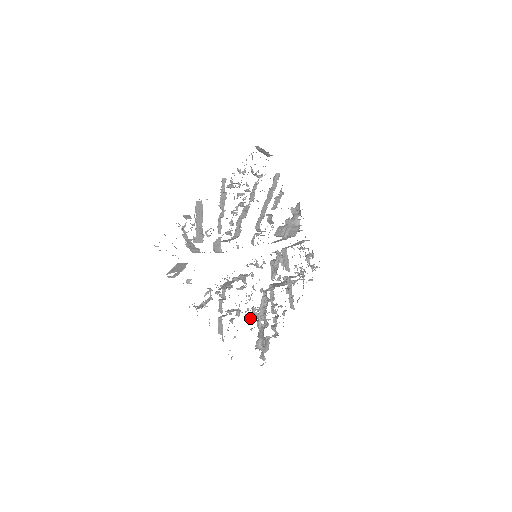
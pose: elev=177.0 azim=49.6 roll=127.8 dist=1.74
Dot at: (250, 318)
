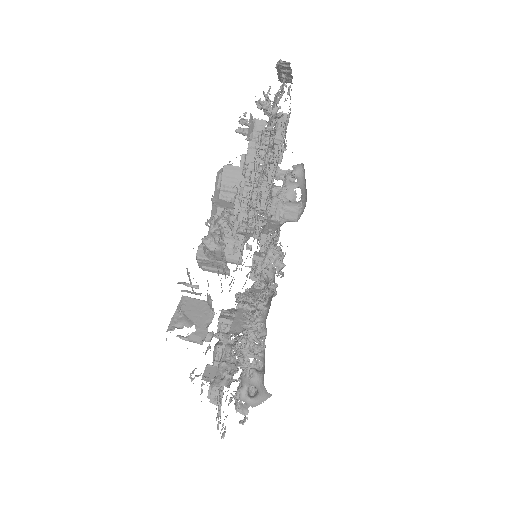
Dot at: occluded
